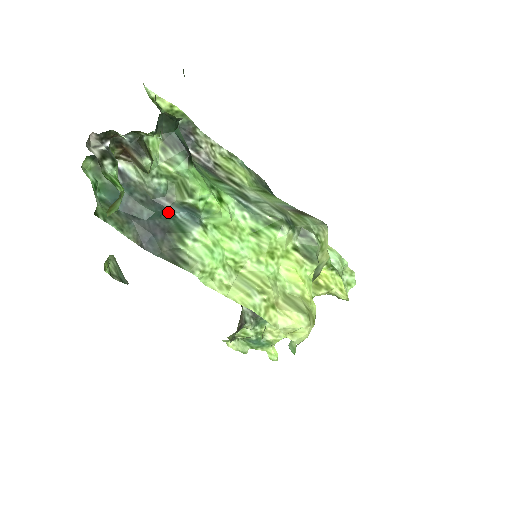
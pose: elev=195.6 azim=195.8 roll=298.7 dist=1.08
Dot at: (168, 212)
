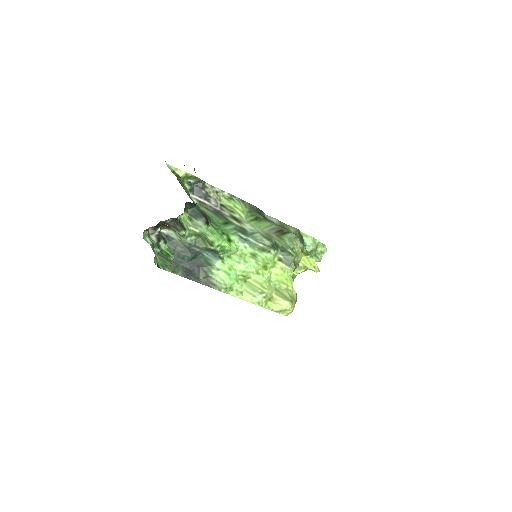
Dot at: (199, 254)
